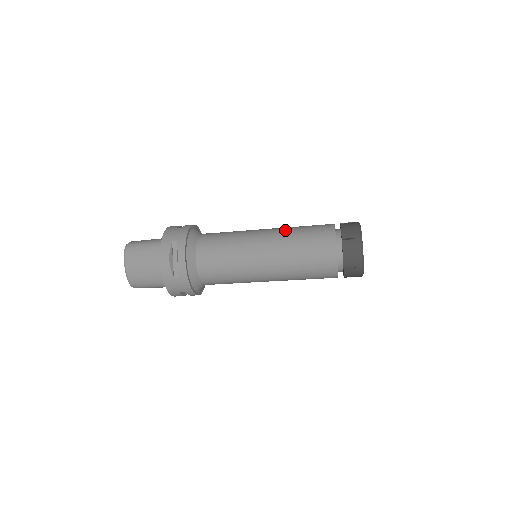
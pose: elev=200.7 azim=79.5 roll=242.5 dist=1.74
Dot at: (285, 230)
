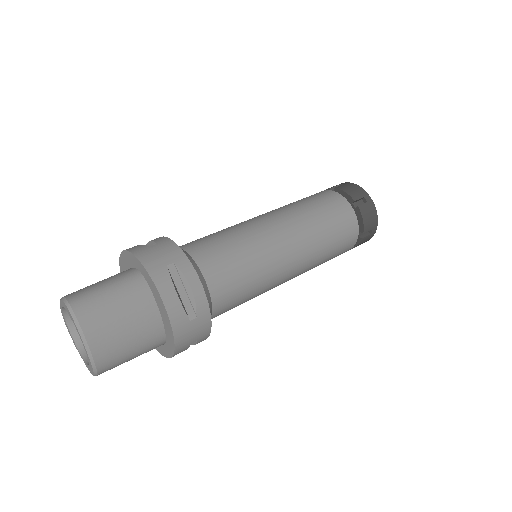
Dot at: (289, 209)
